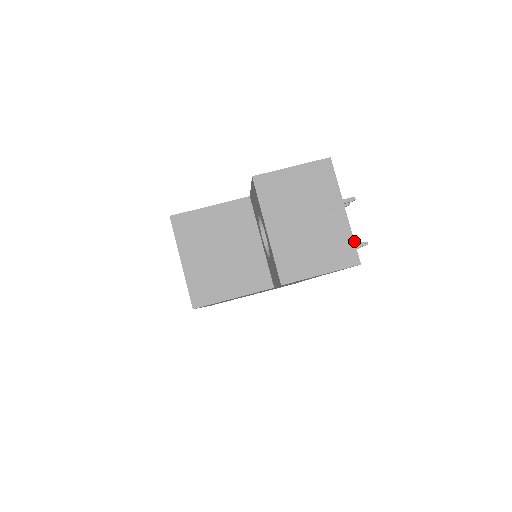
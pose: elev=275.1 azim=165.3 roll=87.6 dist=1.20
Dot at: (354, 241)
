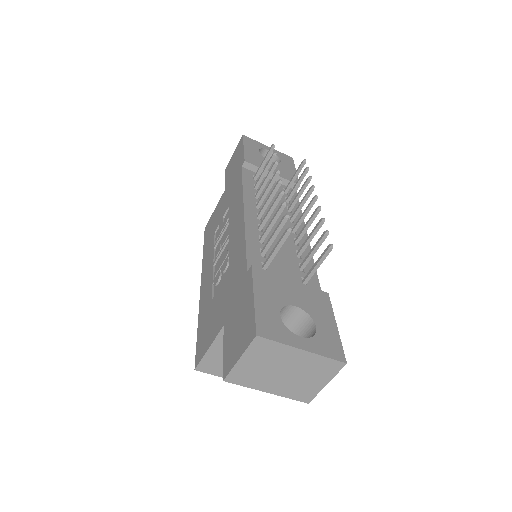
Dot at: (328, 358)
